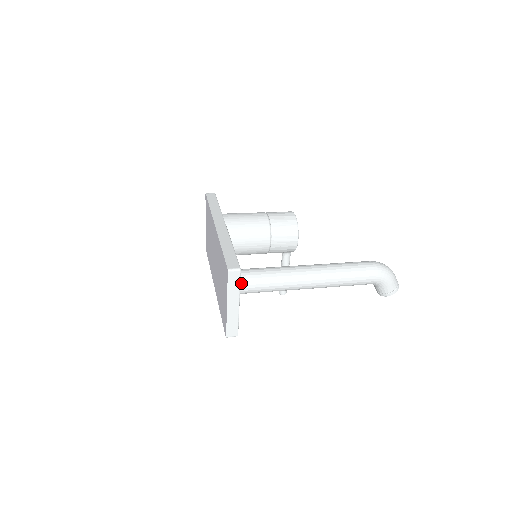
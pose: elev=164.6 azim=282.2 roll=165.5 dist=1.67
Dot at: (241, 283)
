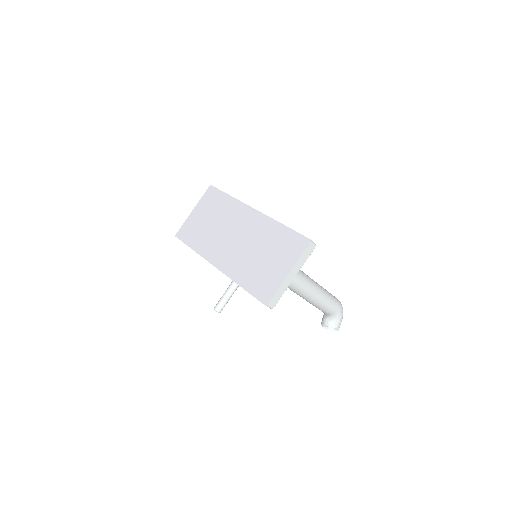
Dot at: occluded
